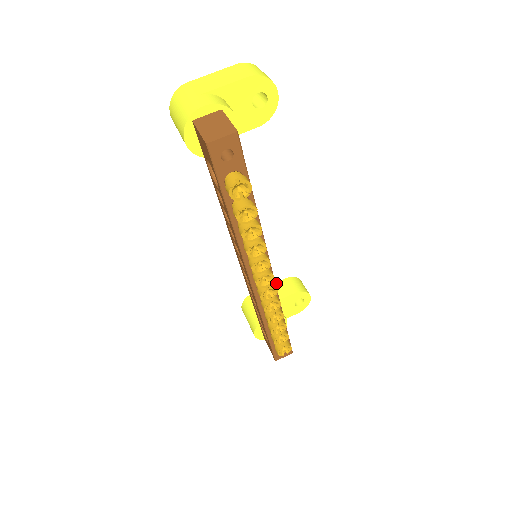
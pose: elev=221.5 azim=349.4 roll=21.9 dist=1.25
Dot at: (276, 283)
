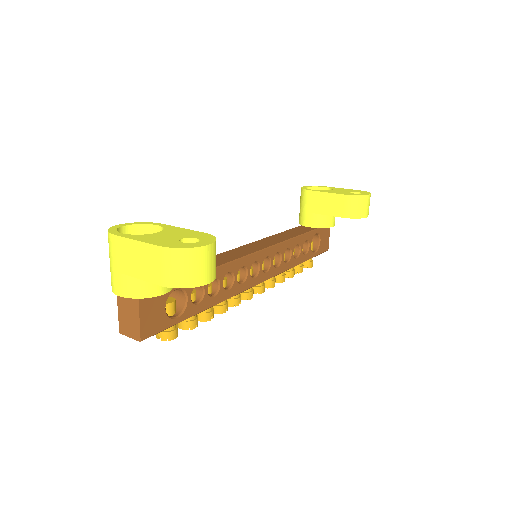
Dot at: (334, 194)
